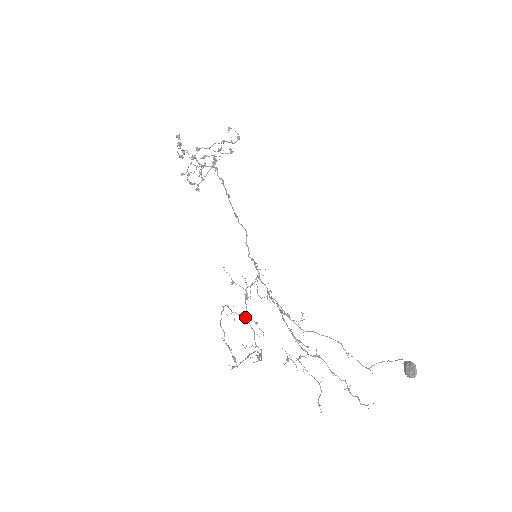
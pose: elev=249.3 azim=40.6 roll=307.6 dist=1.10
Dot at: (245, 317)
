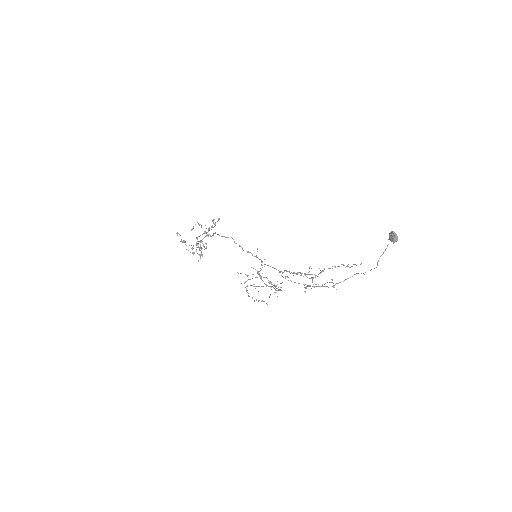
Dot at: occluded
